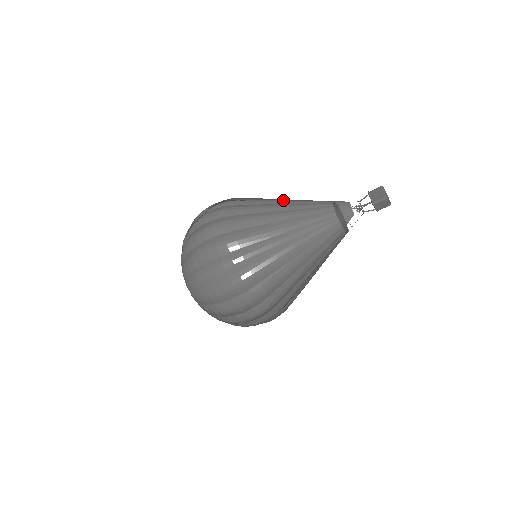
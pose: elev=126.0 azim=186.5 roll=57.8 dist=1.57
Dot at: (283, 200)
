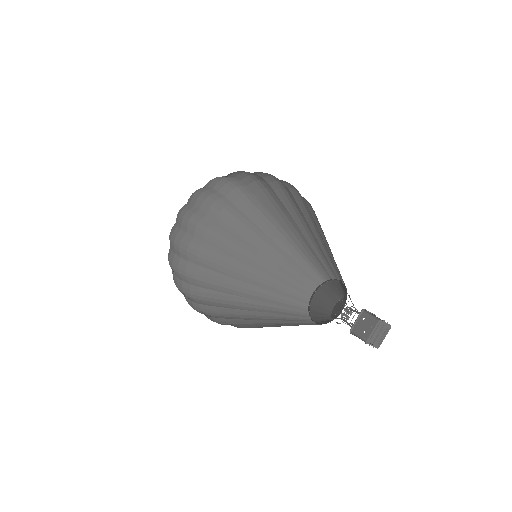
Dot at: (285, 231)
